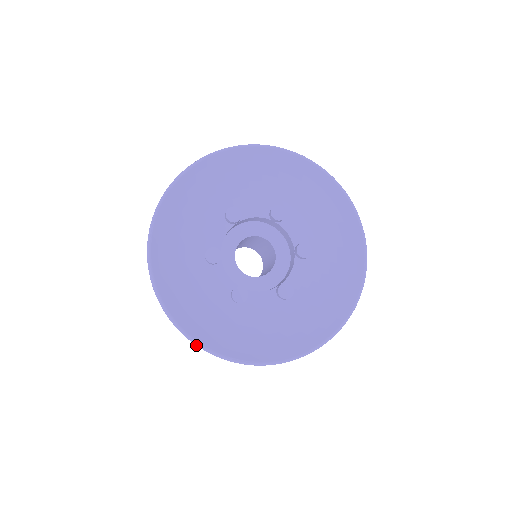
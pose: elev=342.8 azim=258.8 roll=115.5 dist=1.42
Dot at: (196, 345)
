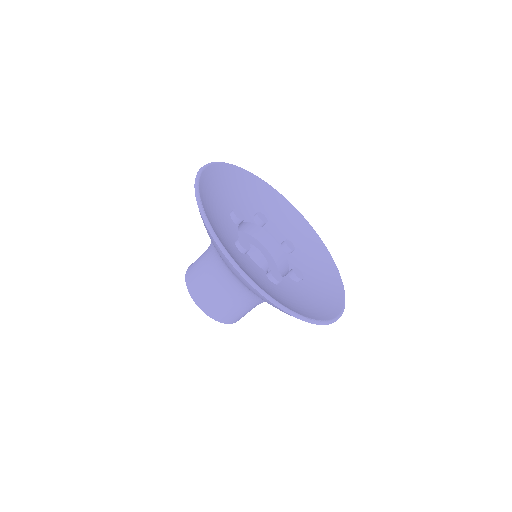
Dot at: (284, 310)
